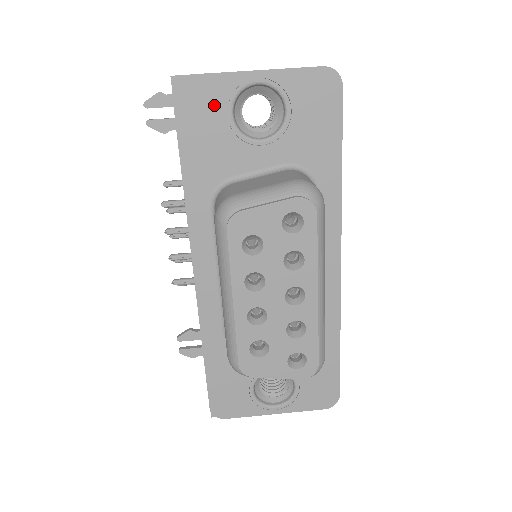
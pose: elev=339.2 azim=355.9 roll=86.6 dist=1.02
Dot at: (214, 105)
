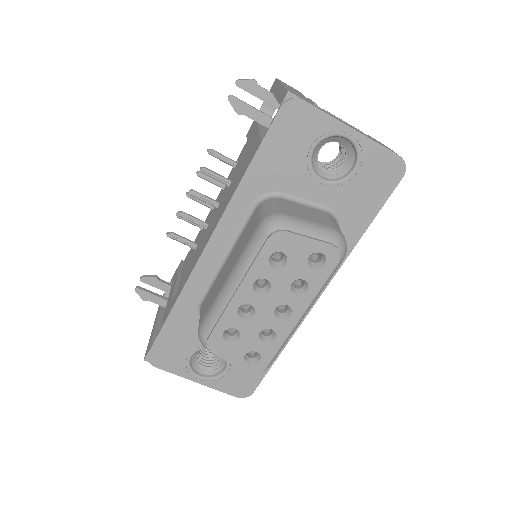
Dot at: (306, 133)
